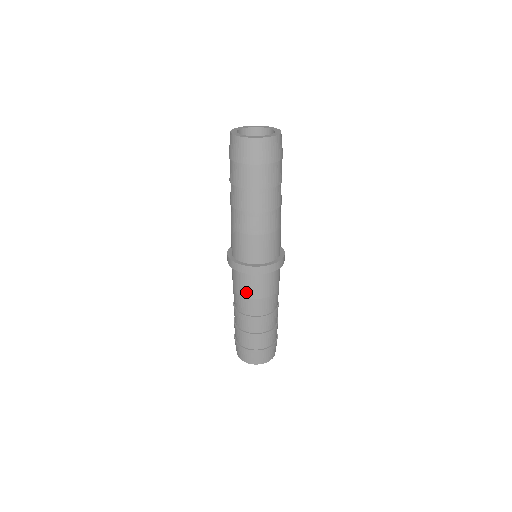
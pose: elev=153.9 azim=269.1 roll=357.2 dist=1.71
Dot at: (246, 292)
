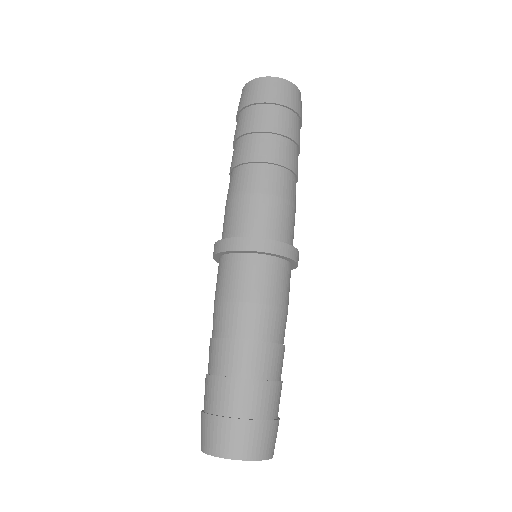
Dot at: (246, 291)
